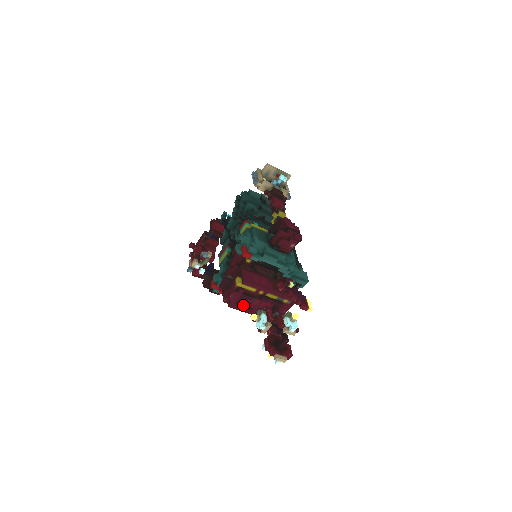
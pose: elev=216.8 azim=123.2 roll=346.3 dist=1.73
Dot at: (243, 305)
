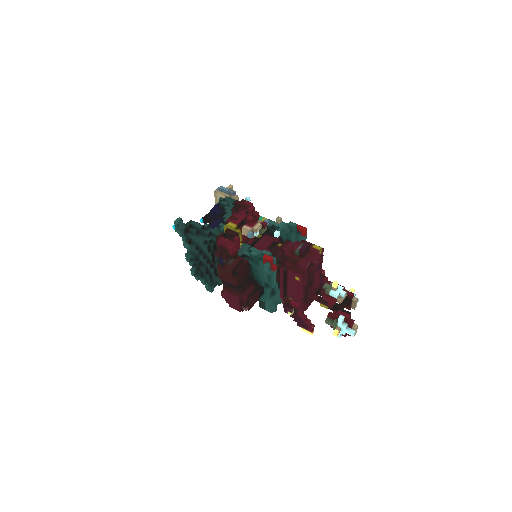
Dot at: (307, 280)
